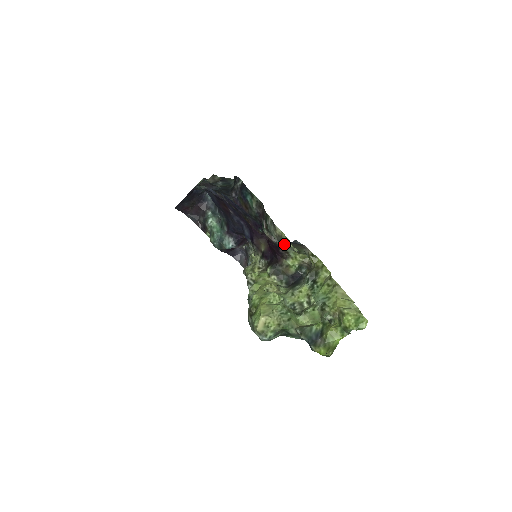
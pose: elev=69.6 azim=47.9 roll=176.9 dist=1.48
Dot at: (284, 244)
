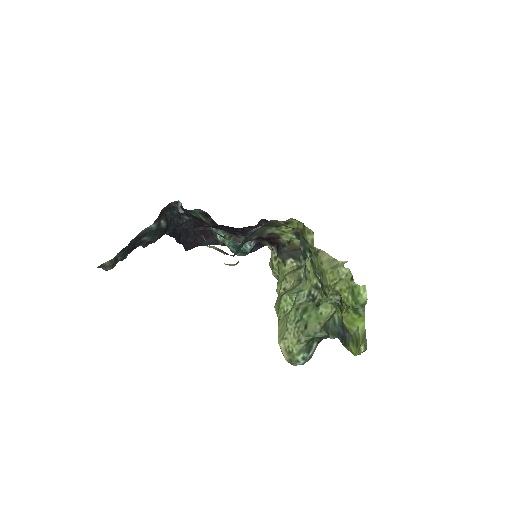
Dot at: occluded
